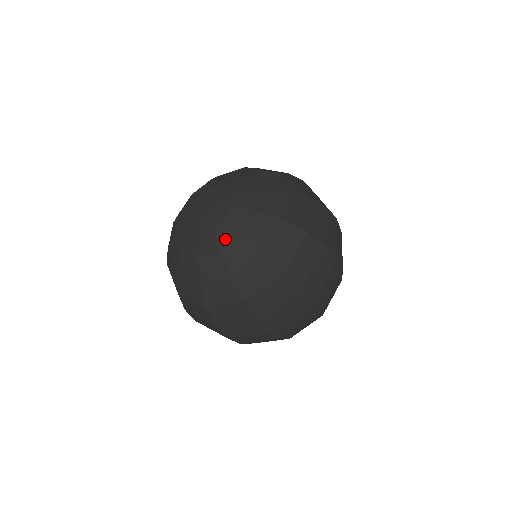
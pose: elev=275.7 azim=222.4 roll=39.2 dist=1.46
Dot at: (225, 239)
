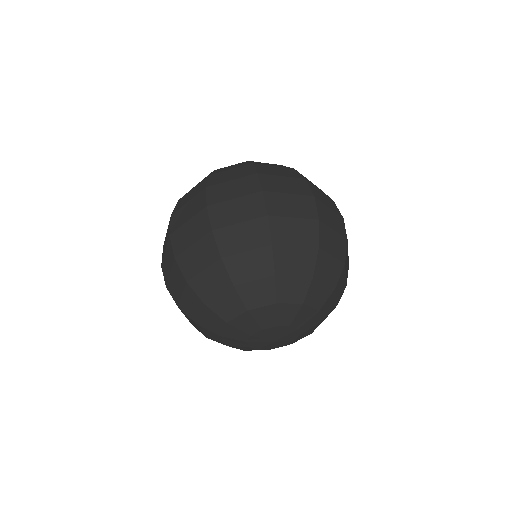
Dot at: occluded
